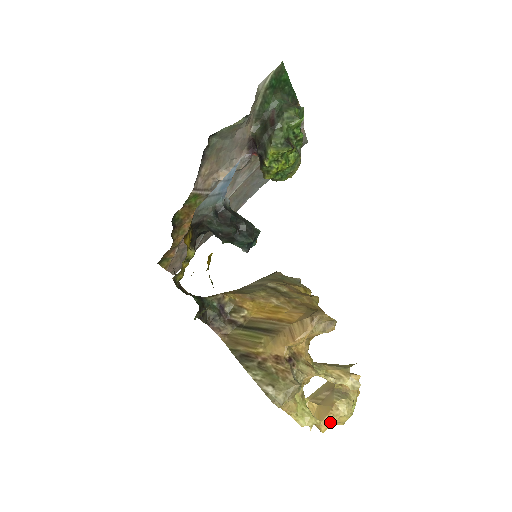
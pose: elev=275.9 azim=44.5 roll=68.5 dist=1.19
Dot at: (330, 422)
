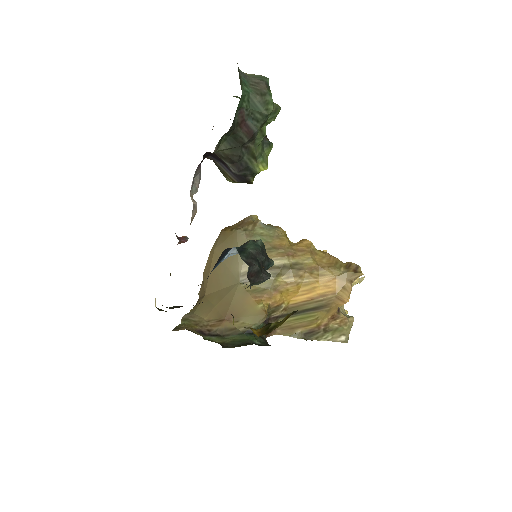
Dot at: occluded
